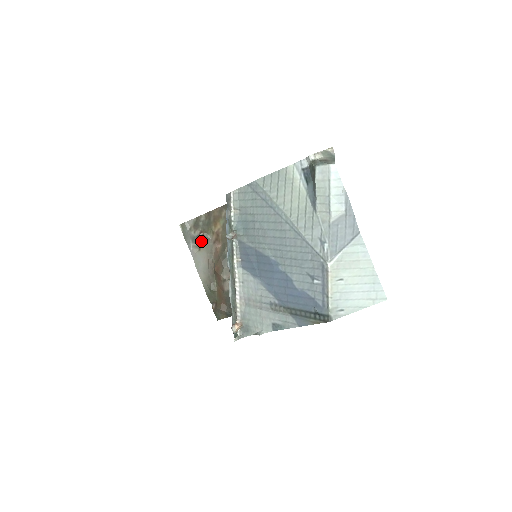
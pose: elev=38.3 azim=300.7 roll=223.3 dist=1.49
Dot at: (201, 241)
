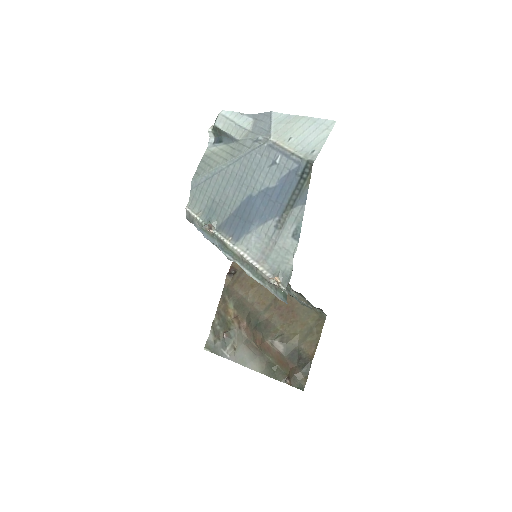
Dot at: (229, 339)
